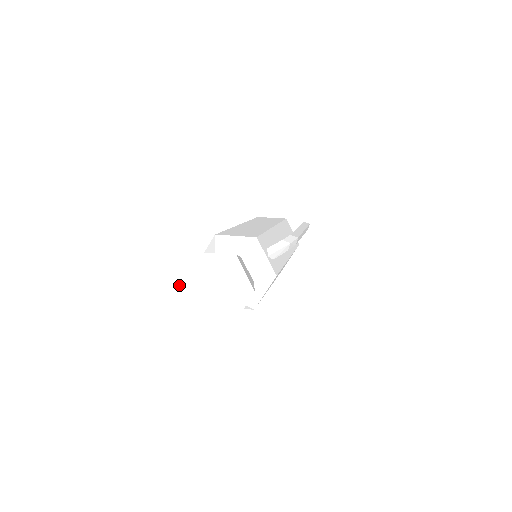
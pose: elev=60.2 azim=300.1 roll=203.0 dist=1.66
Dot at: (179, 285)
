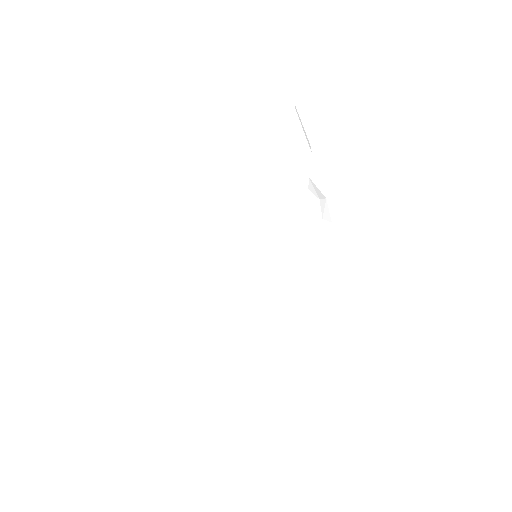
Dot at: occluded
